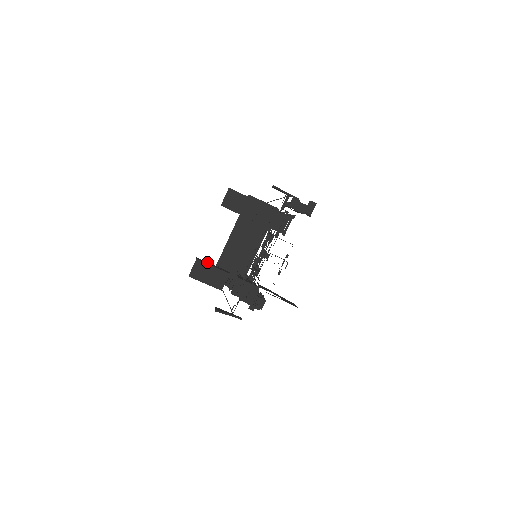
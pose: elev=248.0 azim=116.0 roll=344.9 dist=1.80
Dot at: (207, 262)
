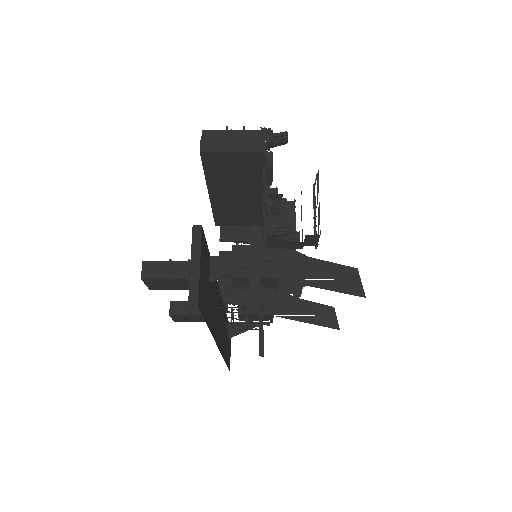
Dot at: (187, 303)
